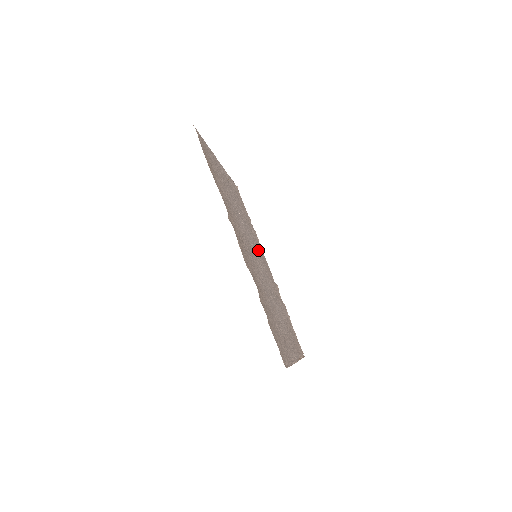
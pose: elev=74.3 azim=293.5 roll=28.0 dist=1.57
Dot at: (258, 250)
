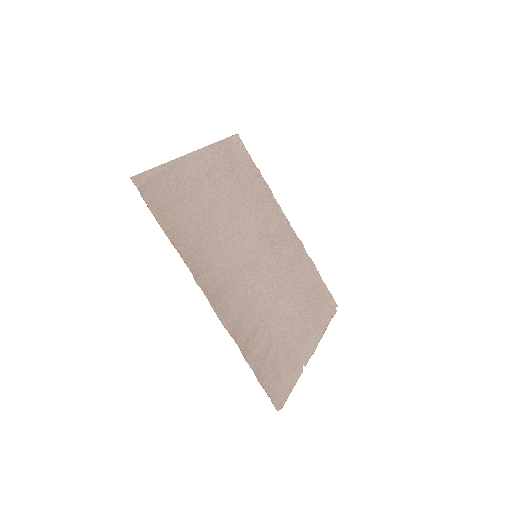
Dot at: (267, 225)
